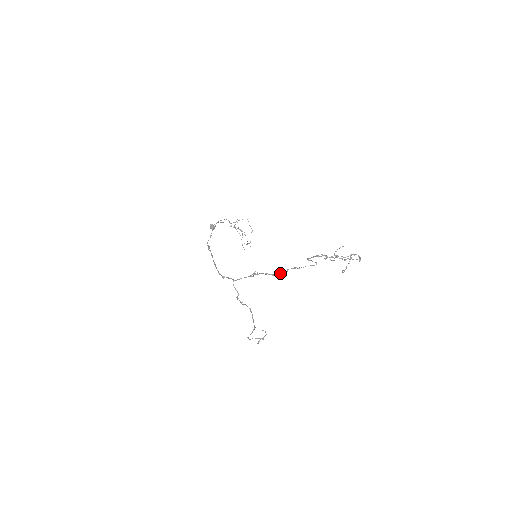
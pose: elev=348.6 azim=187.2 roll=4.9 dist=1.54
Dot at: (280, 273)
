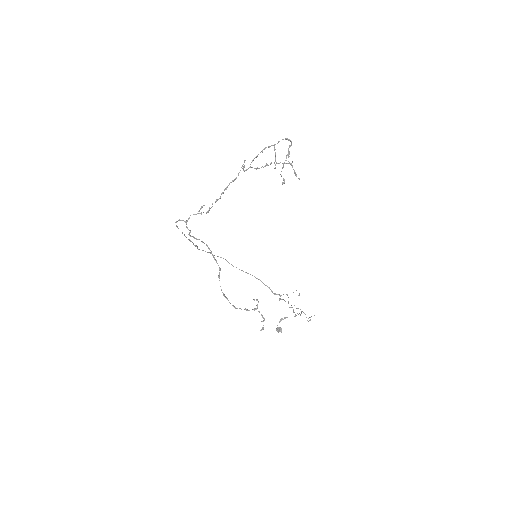
Dot at: (221, 193)
